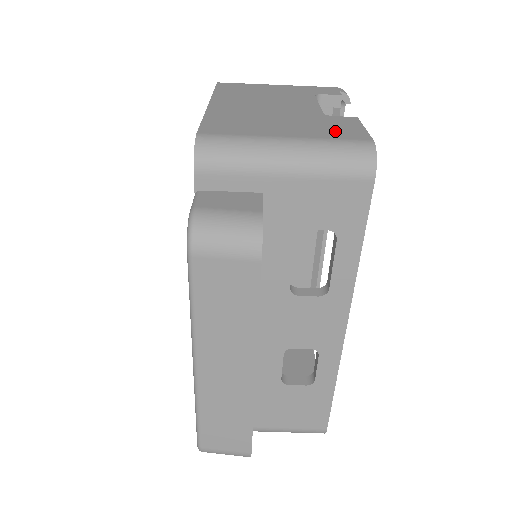
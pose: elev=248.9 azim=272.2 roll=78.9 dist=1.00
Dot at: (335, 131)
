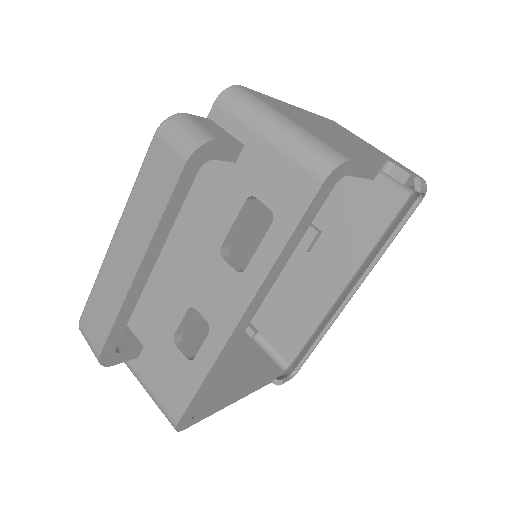
Dot at: (337, 146)
